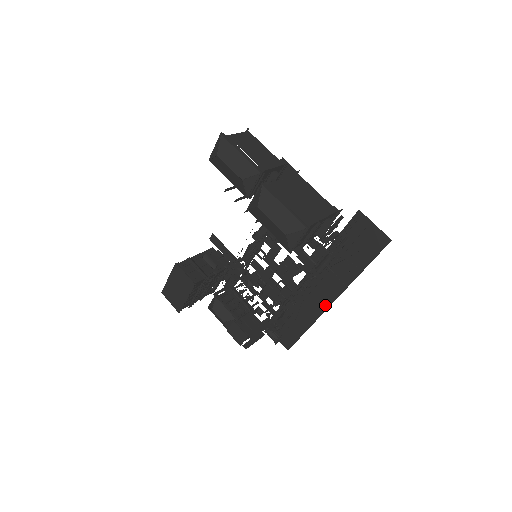
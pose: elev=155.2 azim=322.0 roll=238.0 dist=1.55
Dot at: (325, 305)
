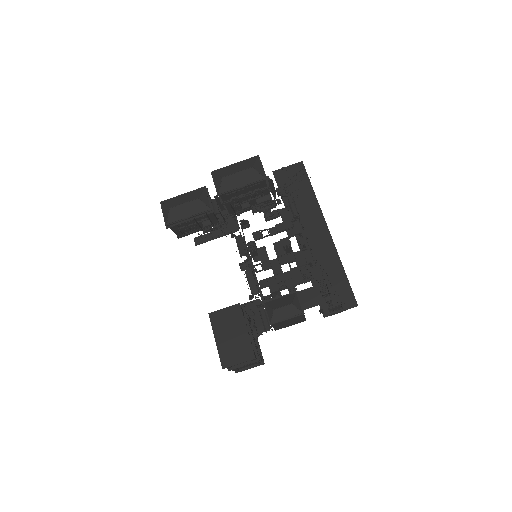
Dot at: (327, 236)
